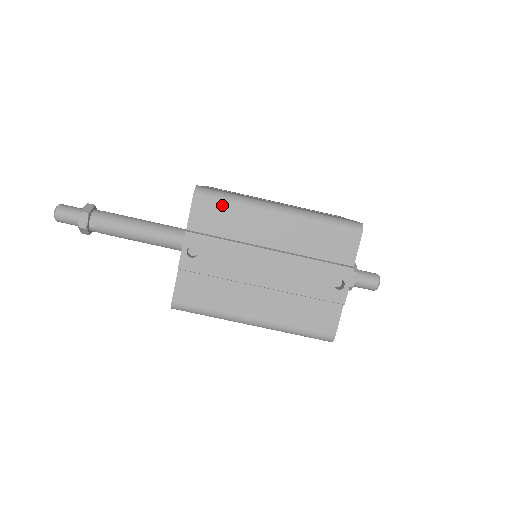
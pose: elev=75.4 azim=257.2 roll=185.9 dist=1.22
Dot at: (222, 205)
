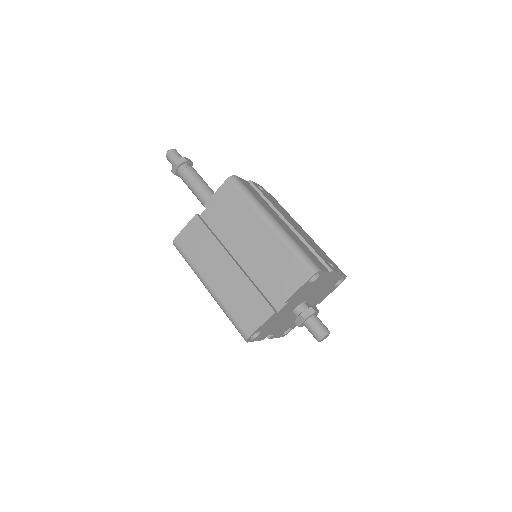
Dot at: (282, 207)
